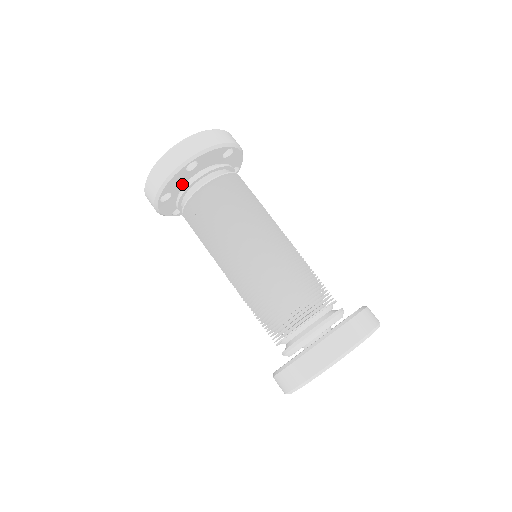
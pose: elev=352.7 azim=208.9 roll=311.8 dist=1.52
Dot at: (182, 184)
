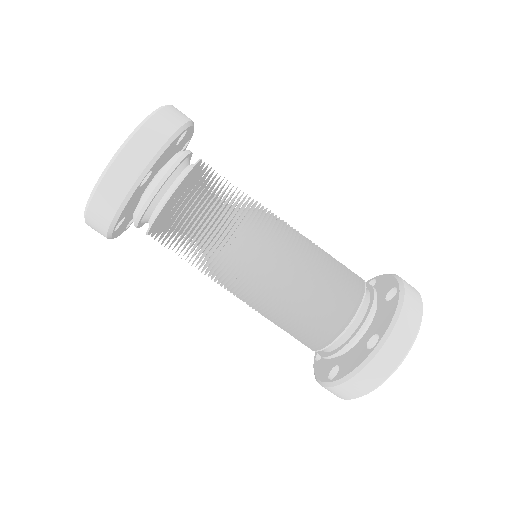
Dot at: (135, 200)
